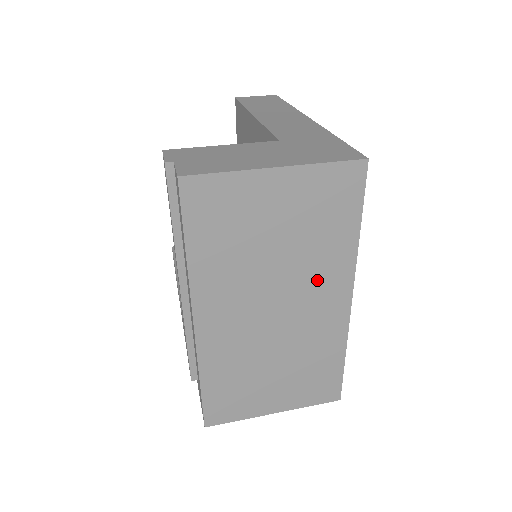
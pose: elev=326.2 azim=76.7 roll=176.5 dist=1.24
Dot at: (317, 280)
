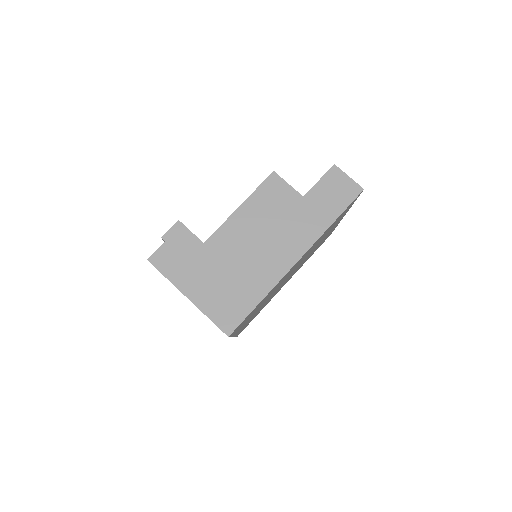
Dot at: occluded
